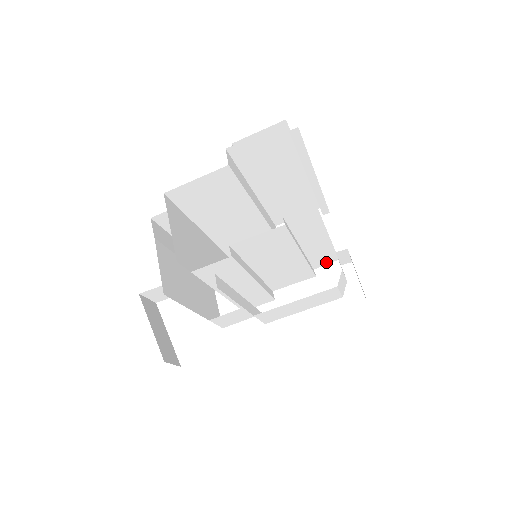
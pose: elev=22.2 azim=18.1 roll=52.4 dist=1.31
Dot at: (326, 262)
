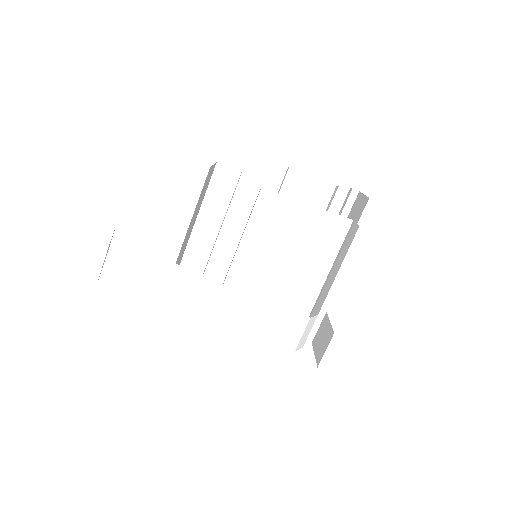
Dot at: occluded
